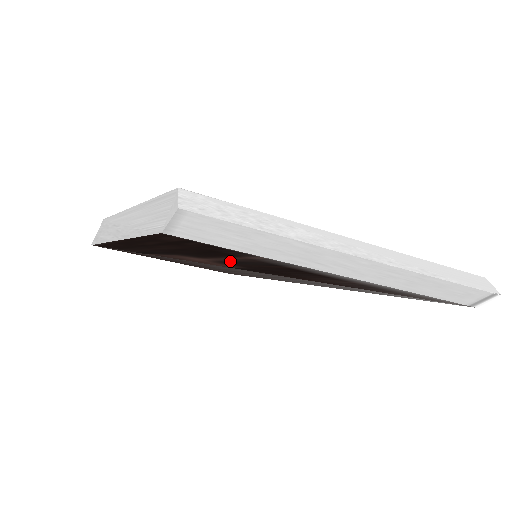
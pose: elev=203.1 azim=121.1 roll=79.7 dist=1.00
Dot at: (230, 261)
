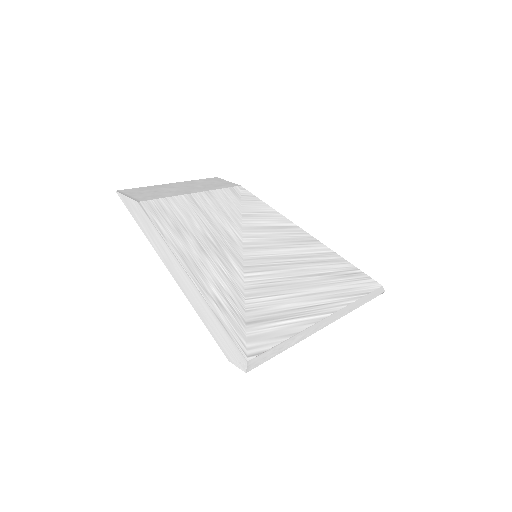
Dot at: occluded
